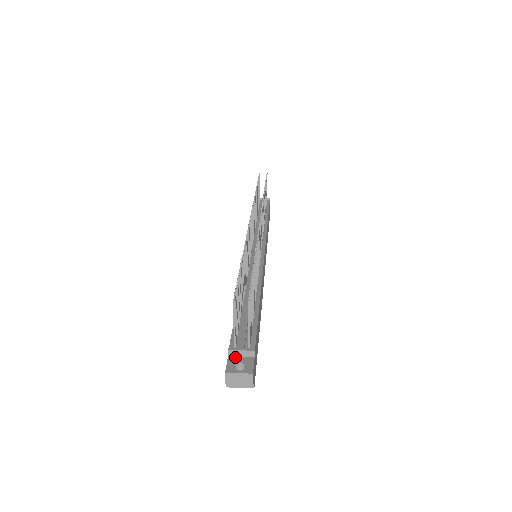
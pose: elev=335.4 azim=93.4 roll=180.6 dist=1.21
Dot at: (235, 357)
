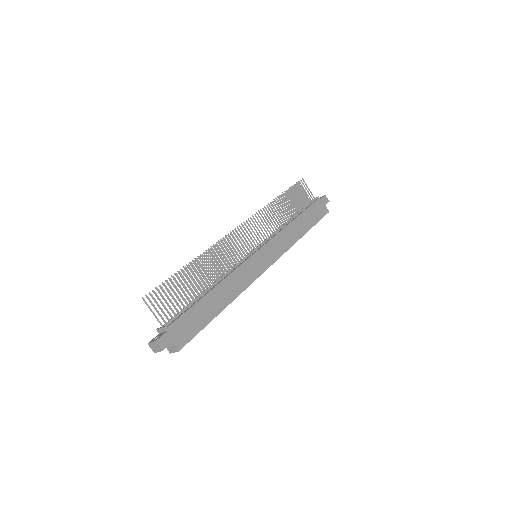
Dot at: (160, 333)
